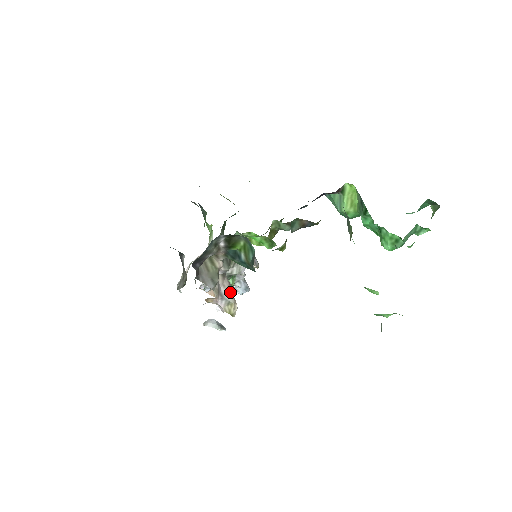
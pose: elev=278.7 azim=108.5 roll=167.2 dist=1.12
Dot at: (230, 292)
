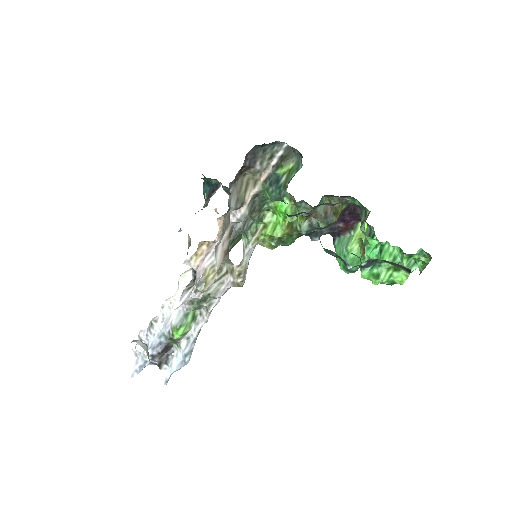
Dot at: (222, 257)
